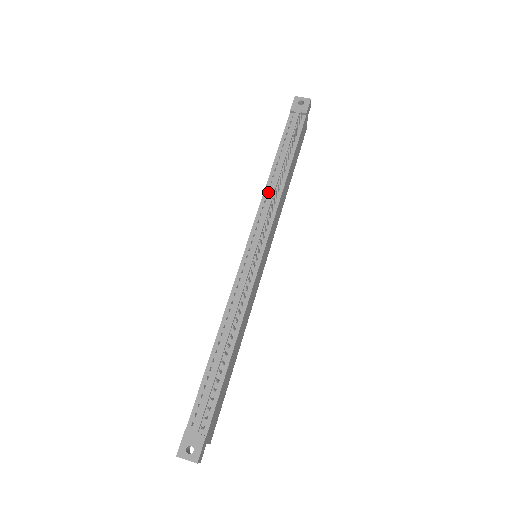
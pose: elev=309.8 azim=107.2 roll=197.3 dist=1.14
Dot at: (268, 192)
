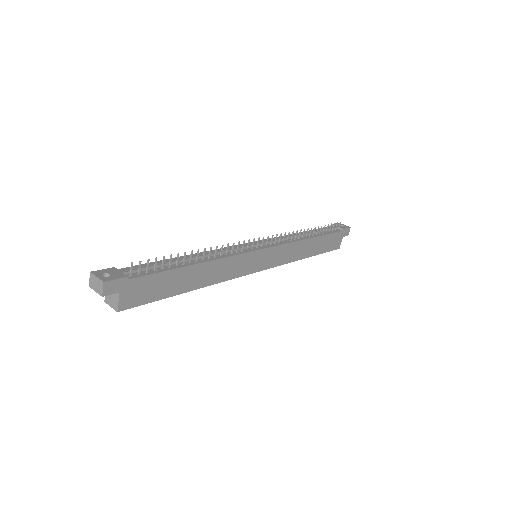
Dot at: occluded
